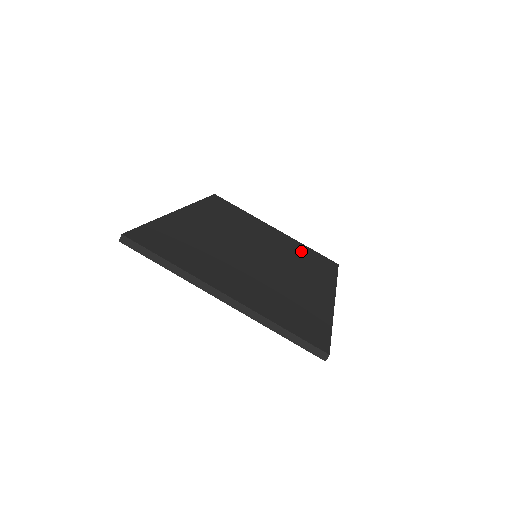
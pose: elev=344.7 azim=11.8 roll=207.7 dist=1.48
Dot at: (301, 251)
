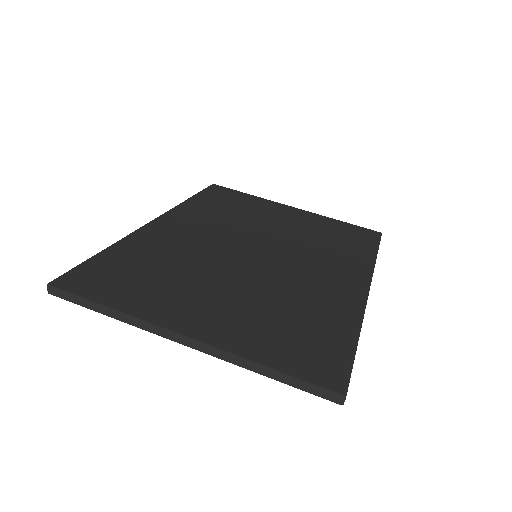
Dot at: (326, 229)
